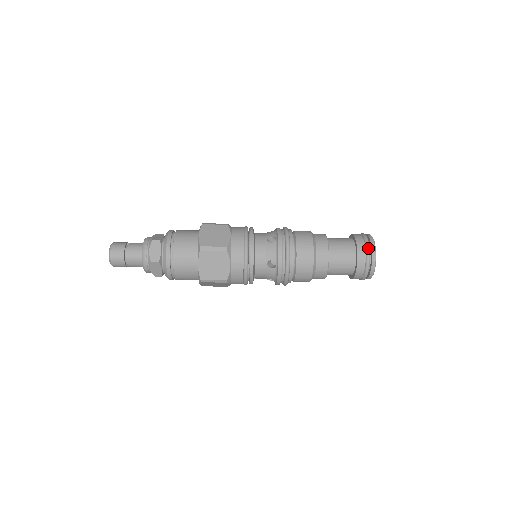
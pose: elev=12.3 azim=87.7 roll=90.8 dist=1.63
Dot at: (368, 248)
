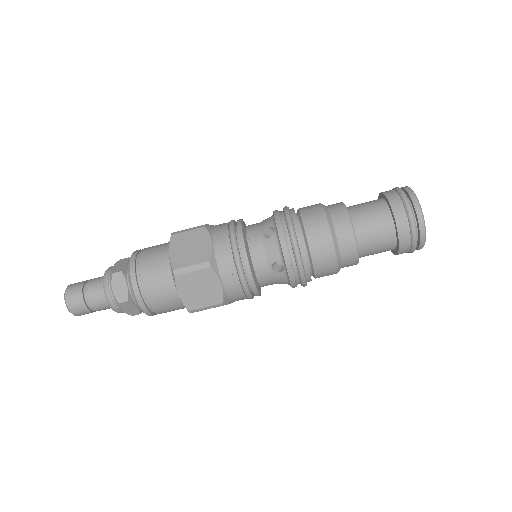
Dot at: occluded
